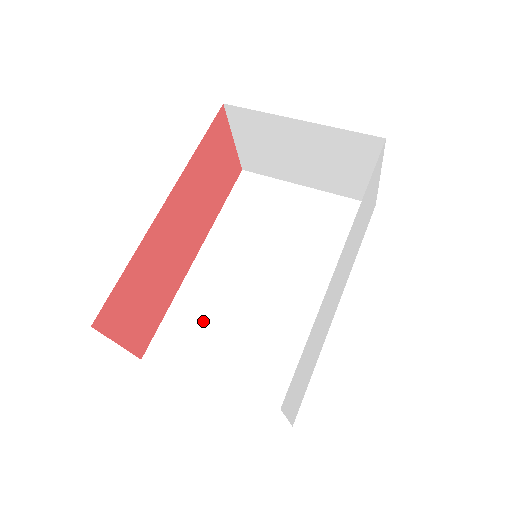
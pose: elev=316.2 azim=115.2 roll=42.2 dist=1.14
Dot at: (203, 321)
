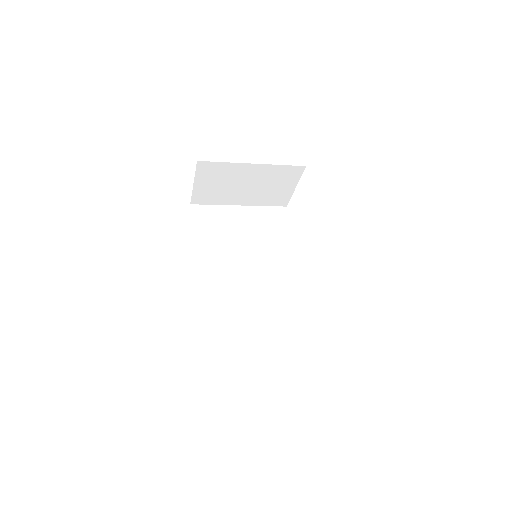
Dot at: (226, 313)
